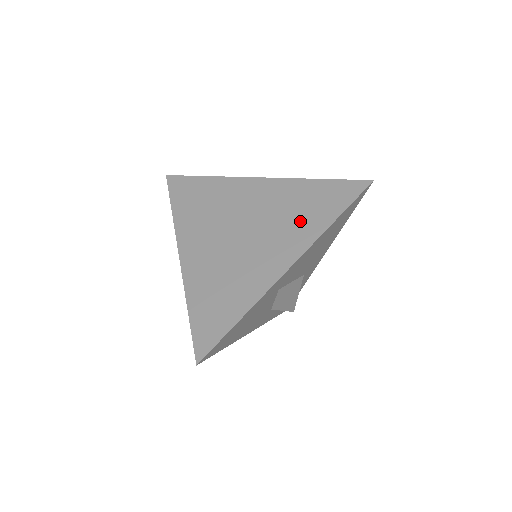
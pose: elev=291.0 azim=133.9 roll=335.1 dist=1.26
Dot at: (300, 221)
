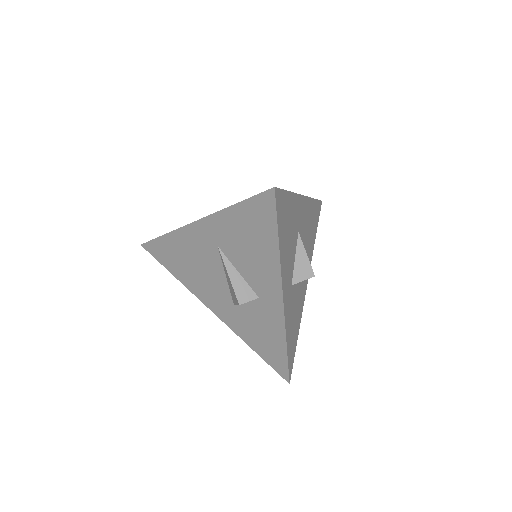
Dot at: occluded
